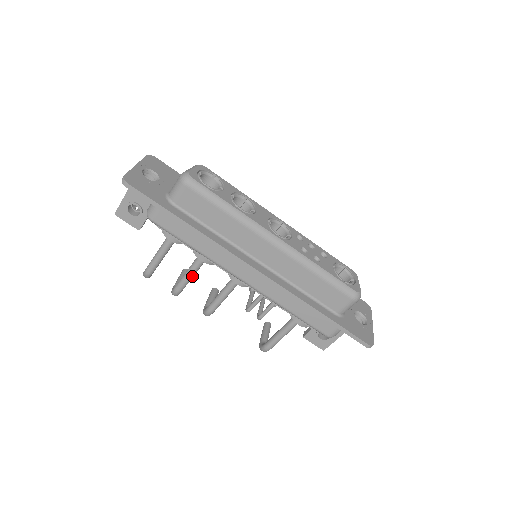
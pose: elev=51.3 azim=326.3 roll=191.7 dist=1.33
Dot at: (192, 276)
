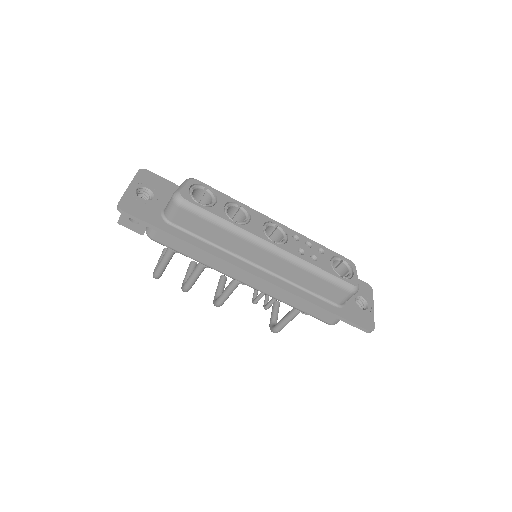
Dot at: (198, 276)
